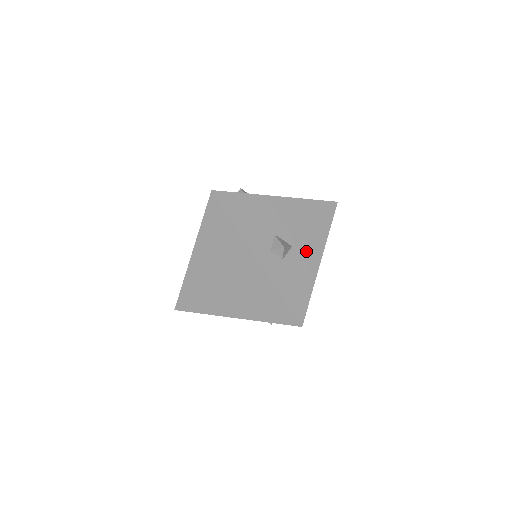
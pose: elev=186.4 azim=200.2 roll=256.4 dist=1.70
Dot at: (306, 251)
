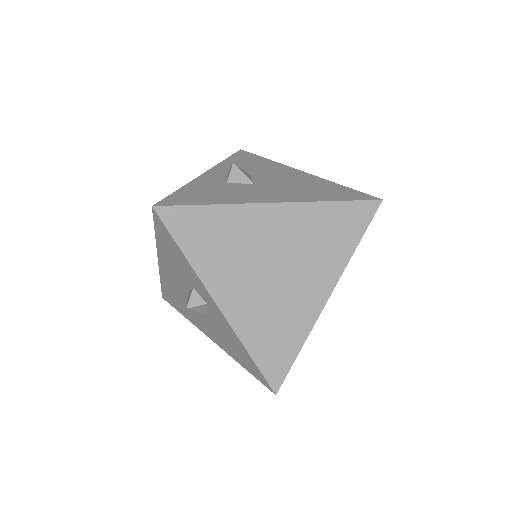
Dot at: (265, 192)
